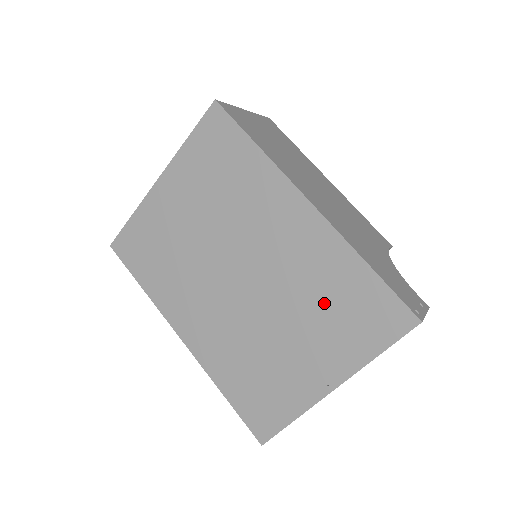
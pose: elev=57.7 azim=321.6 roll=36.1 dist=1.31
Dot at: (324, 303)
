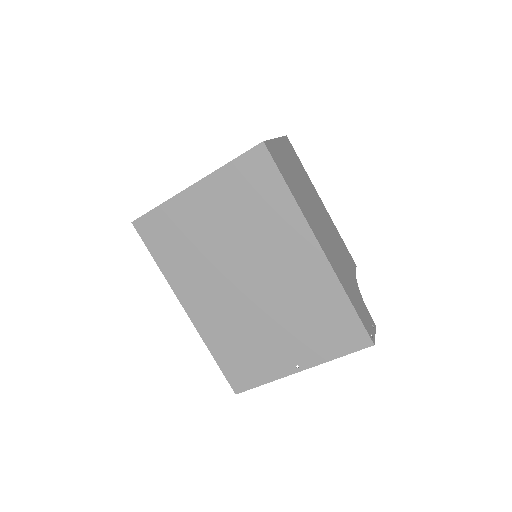
Dot at: (310, 316)
